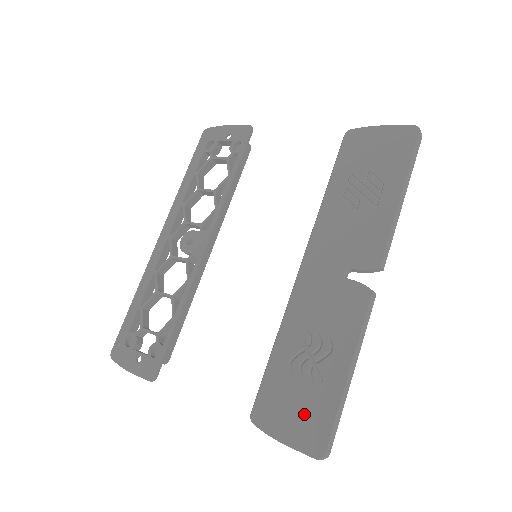
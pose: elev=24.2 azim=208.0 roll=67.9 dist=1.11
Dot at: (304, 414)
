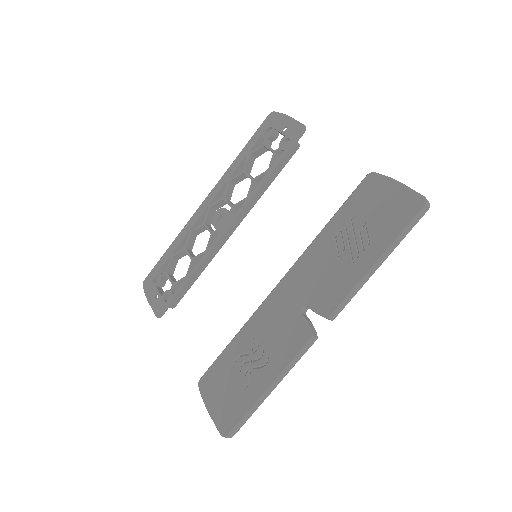
Dot at: (228, 400)
